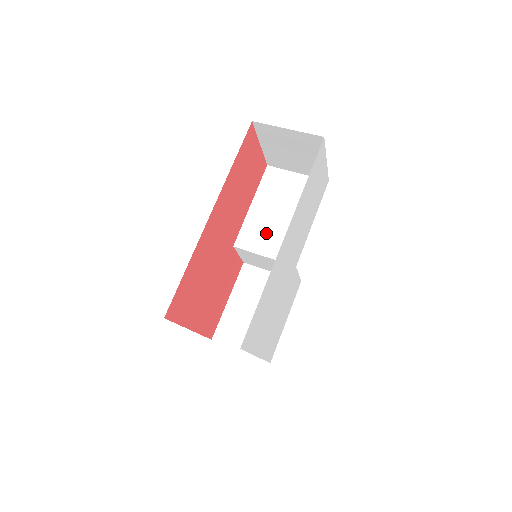
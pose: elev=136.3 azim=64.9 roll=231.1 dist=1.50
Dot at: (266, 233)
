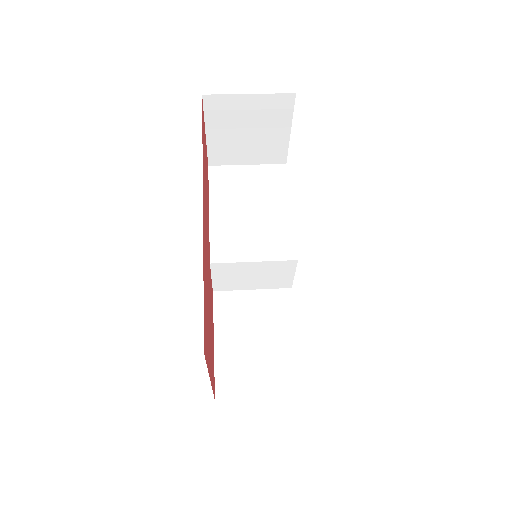
Dot at: (244, 236)
